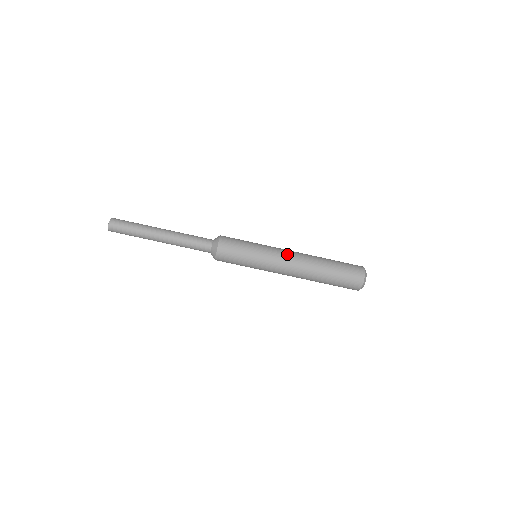
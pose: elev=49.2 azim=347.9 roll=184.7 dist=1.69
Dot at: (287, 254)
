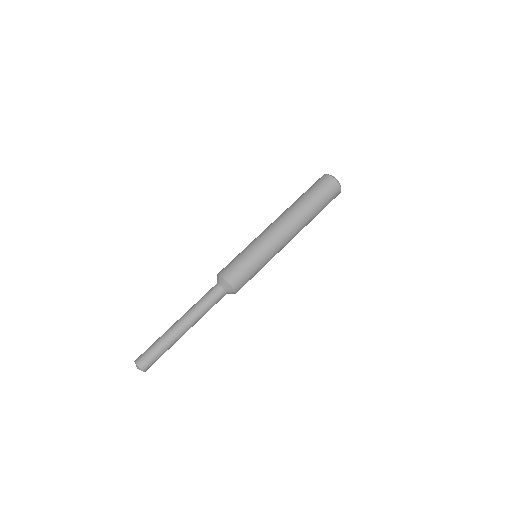
Dot at: (273, 228)
